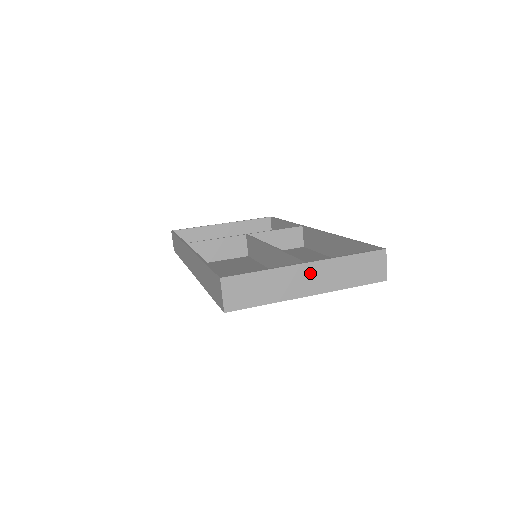
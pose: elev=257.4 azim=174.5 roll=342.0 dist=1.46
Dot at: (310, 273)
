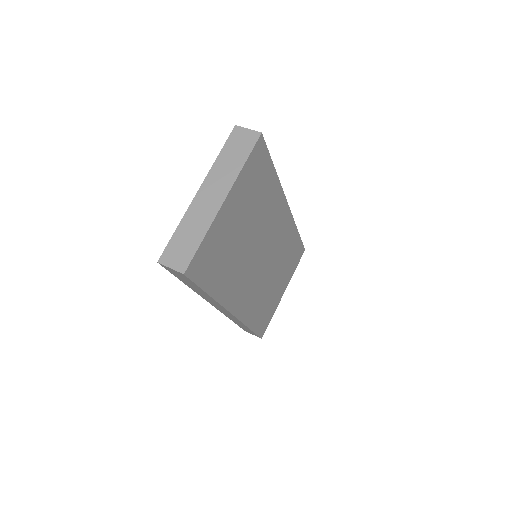
Dot at: (207, 193)
